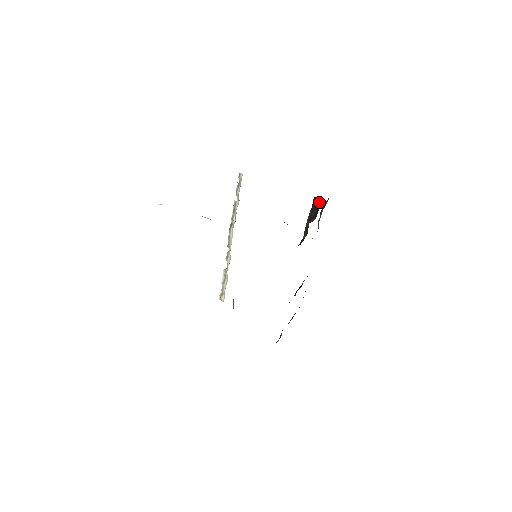
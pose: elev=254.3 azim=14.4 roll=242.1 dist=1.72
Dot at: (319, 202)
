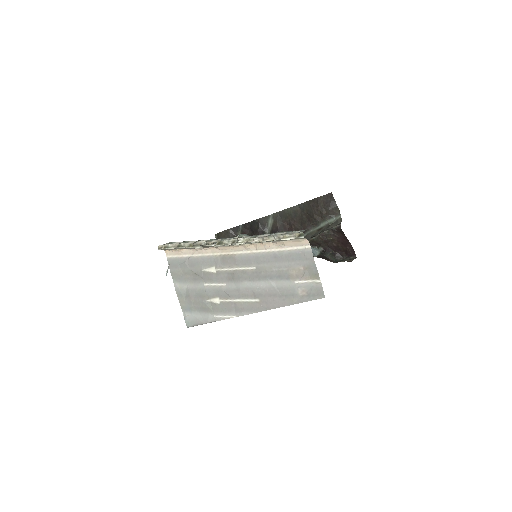
Dot at: (349, 245)
